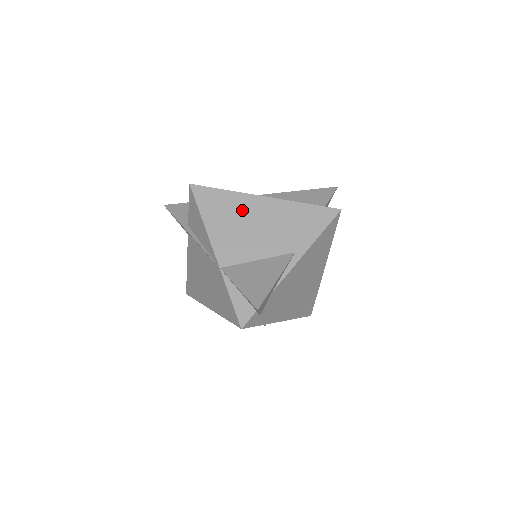
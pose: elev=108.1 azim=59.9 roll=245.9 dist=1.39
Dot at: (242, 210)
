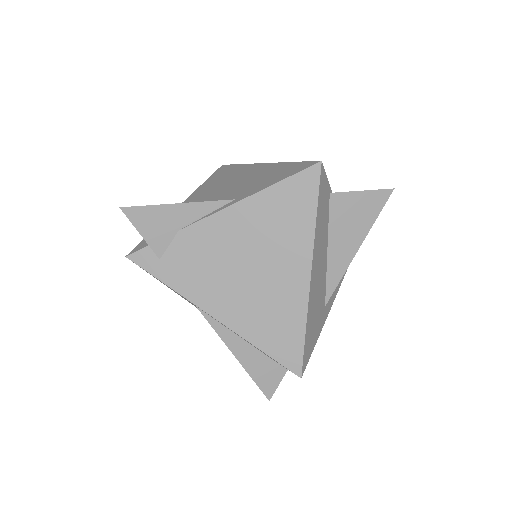
Dot at: (235, 175)
